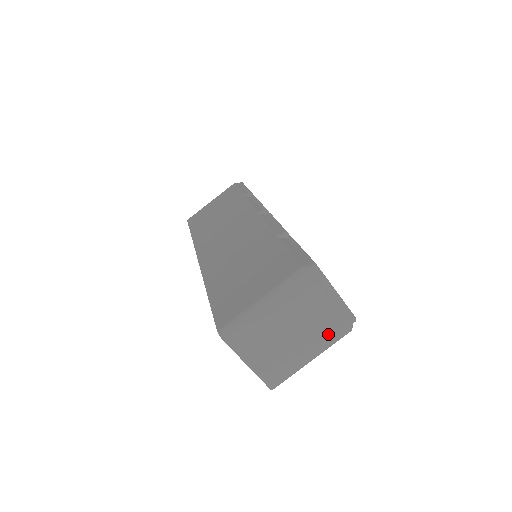
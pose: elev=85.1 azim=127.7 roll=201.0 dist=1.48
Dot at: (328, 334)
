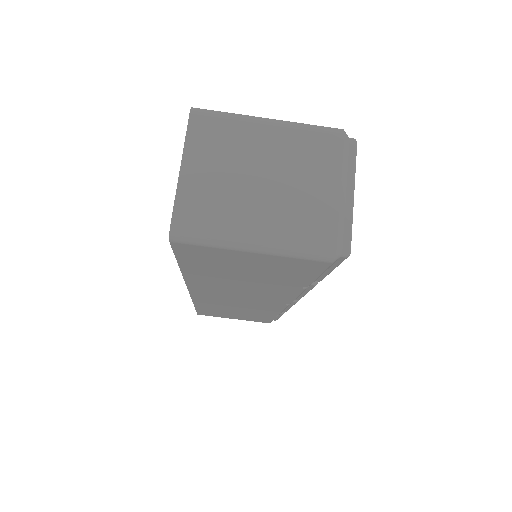
Dot at: (304, 227)
